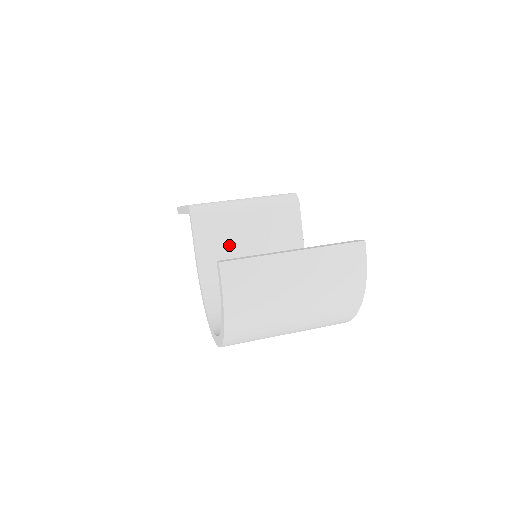
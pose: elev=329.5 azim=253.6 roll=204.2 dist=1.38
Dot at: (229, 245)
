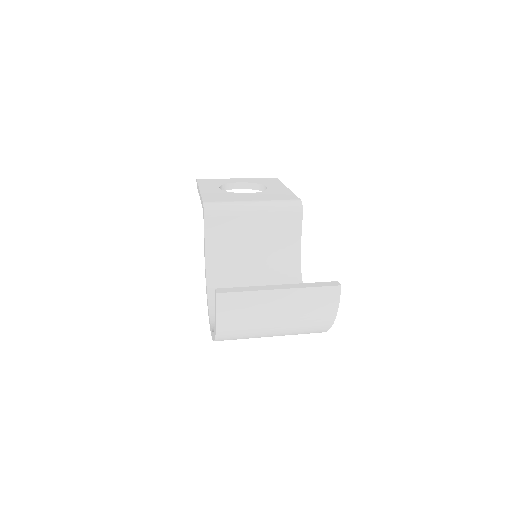
Dot at: (234, 242)
